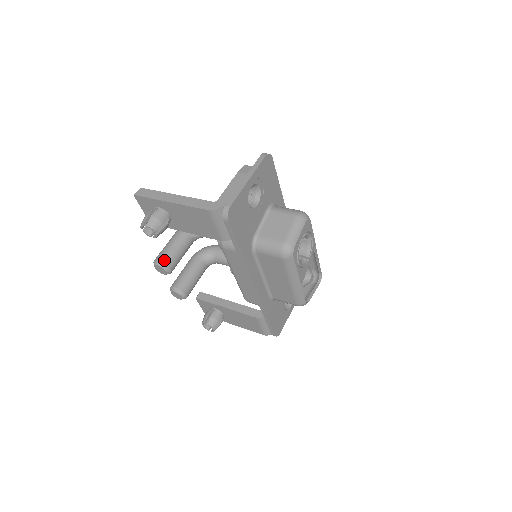
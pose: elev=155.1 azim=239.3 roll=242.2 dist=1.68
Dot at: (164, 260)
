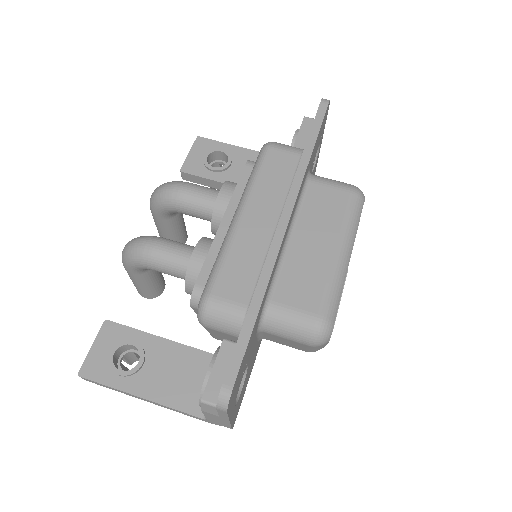
Dot at: (151, 297)
